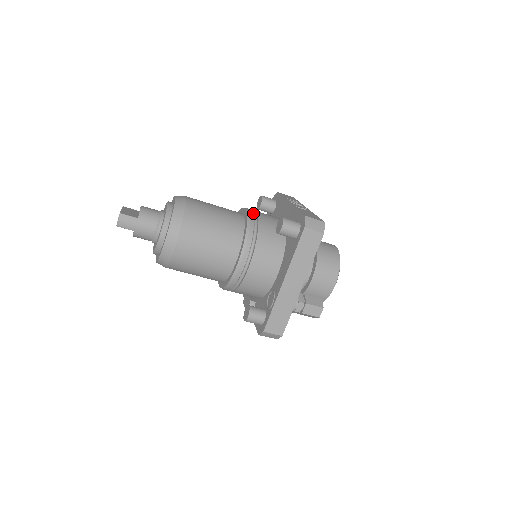
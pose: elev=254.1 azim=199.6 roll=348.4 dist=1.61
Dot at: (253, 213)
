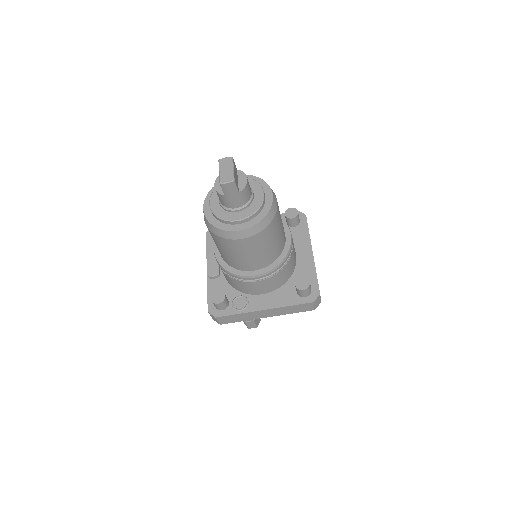
Dot at: (292, 243)
